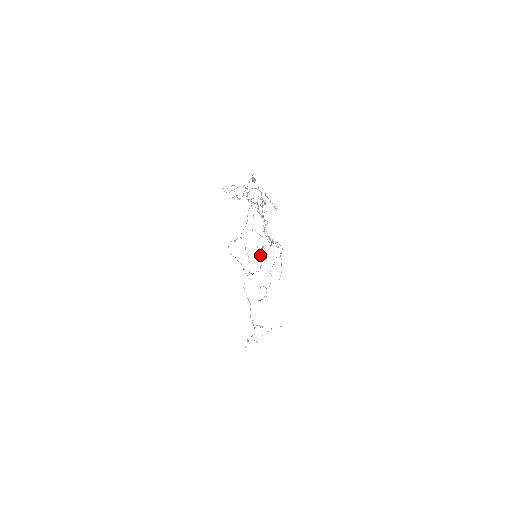
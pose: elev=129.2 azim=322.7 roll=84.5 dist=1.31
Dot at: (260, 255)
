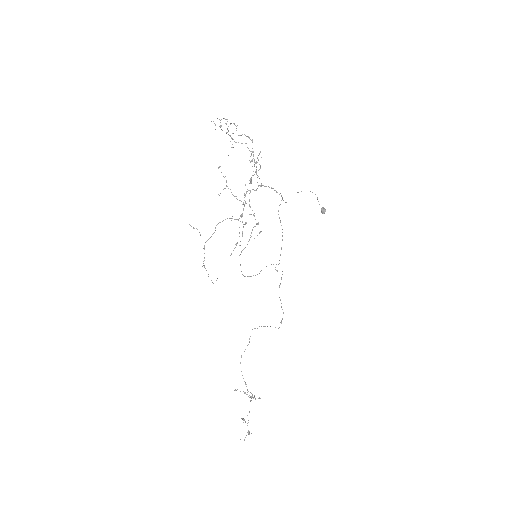
Dot at: (242, 234)
